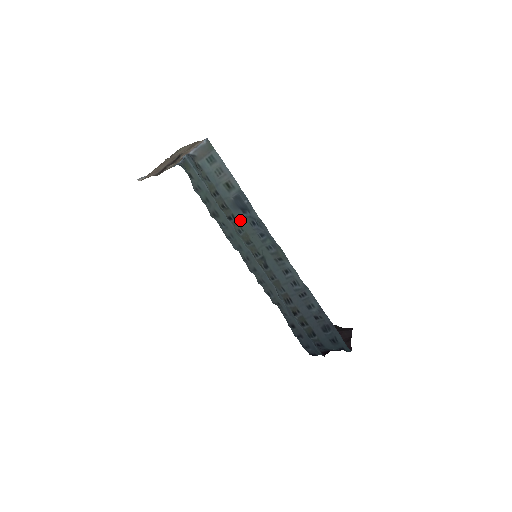
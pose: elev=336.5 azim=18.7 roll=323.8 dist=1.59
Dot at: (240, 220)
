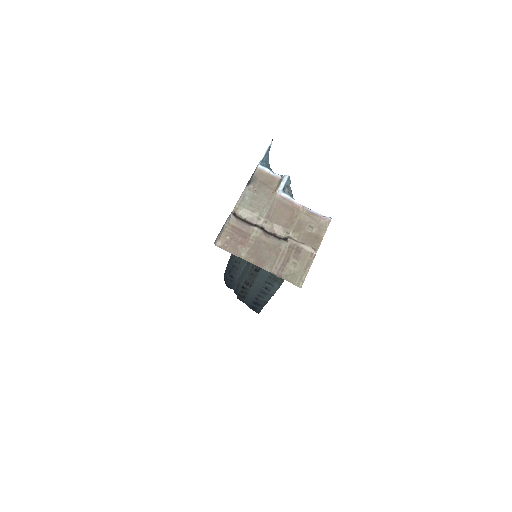
Dot at: occluded
